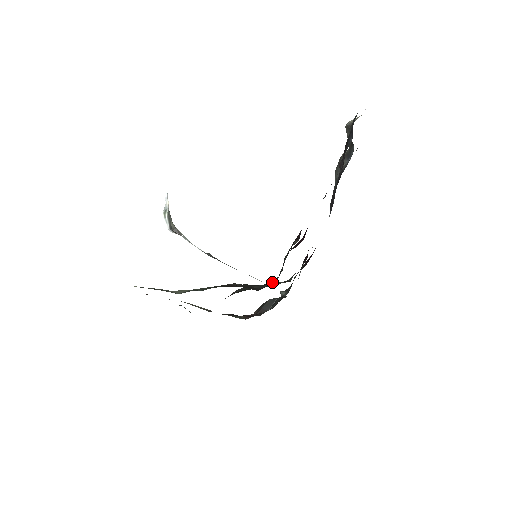
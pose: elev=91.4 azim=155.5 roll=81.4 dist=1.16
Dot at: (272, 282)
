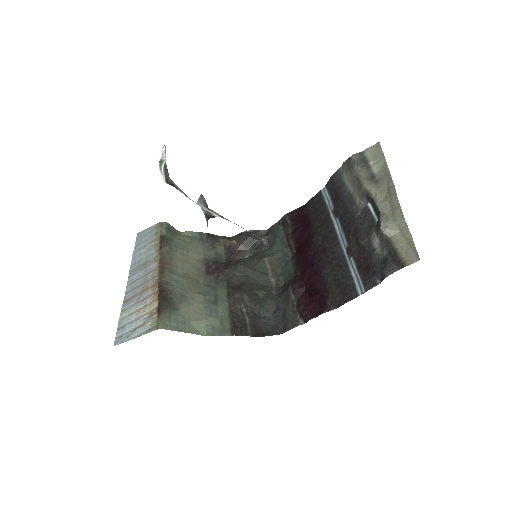
Dot at: (270, 309)
